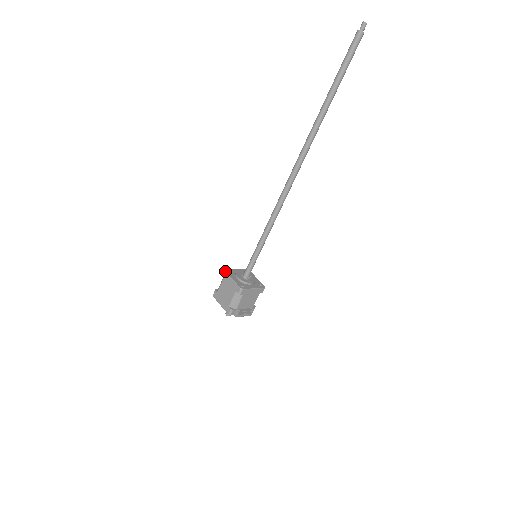
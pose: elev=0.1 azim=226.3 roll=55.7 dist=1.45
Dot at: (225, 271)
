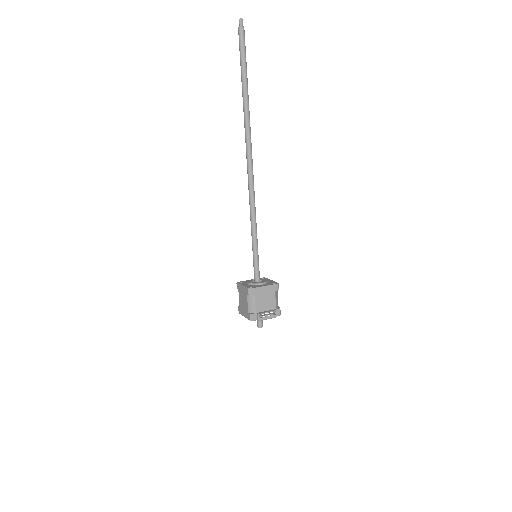
Dot at: (237, 283)
